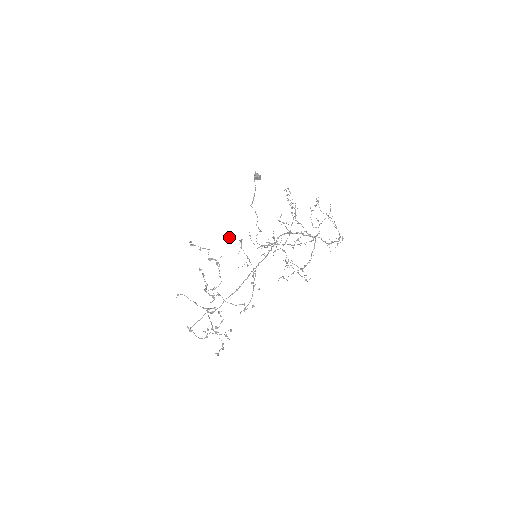
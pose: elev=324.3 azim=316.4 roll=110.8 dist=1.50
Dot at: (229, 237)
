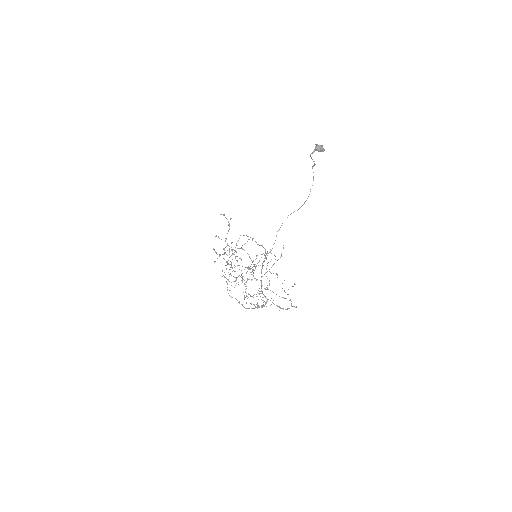
Dot at: (224, 250)
